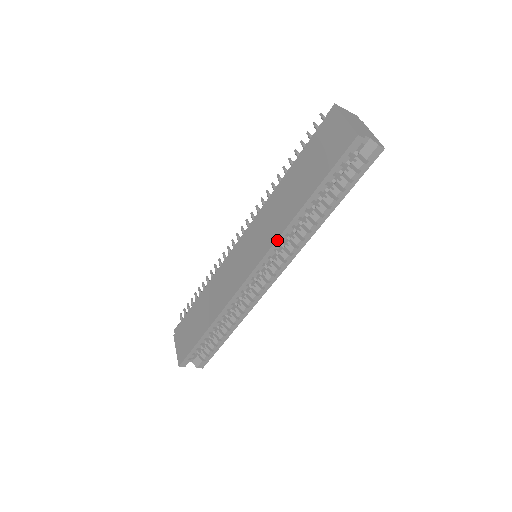
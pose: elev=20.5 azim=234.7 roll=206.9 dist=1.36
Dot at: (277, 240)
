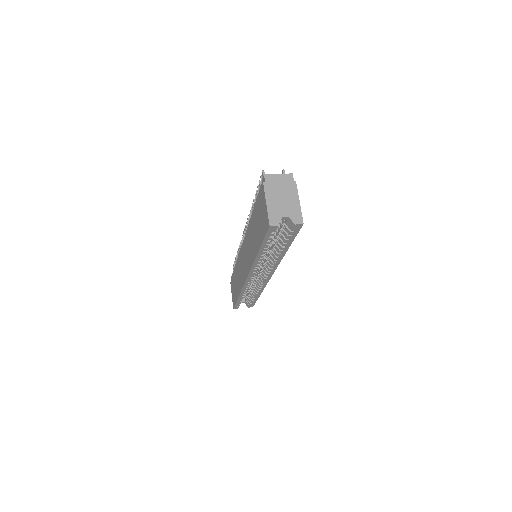
Dot at: (252, 267)
